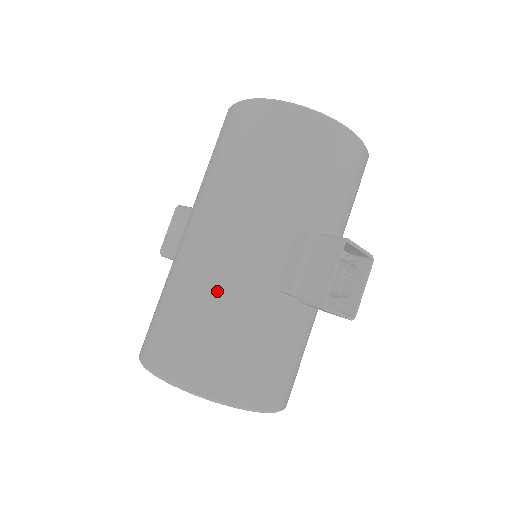
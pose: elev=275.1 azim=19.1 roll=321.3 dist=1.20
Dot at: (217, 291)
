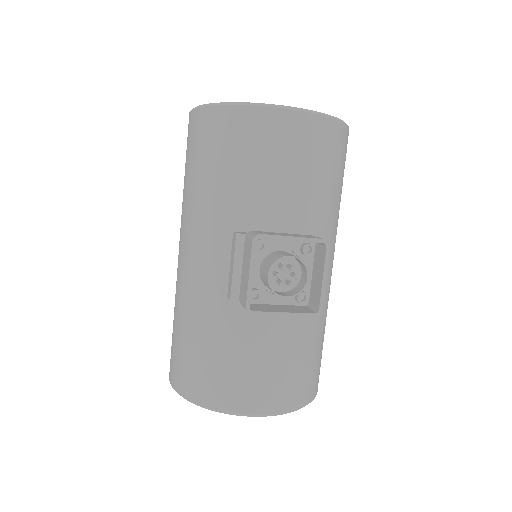
Dot at: (185, 305)
